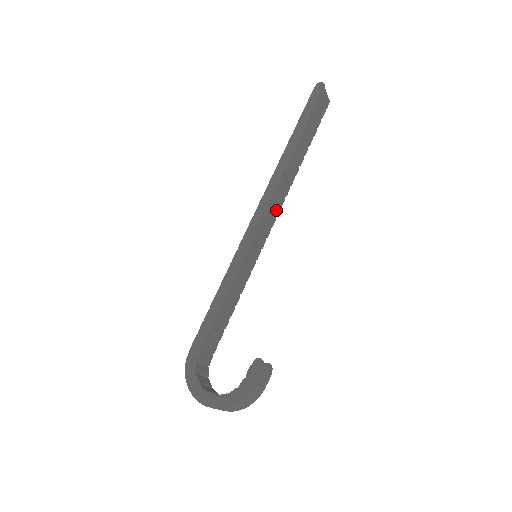
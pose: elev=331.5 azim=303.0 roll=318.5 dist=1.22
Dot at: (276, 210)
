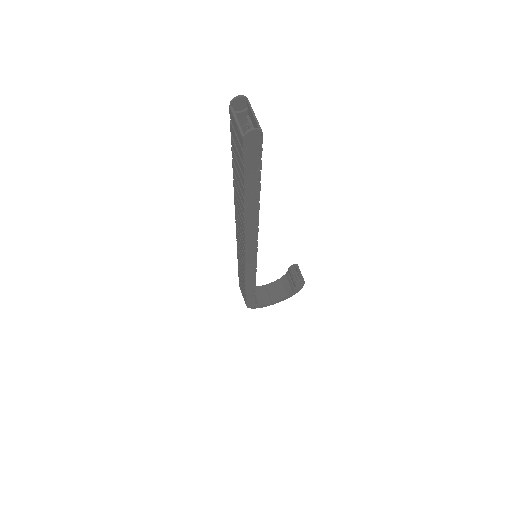
Dot at: occluded
